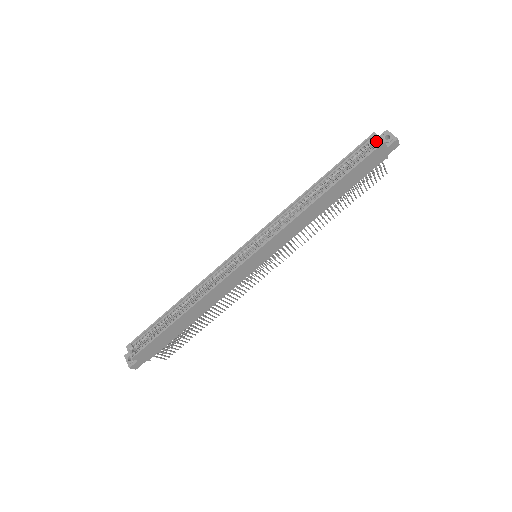
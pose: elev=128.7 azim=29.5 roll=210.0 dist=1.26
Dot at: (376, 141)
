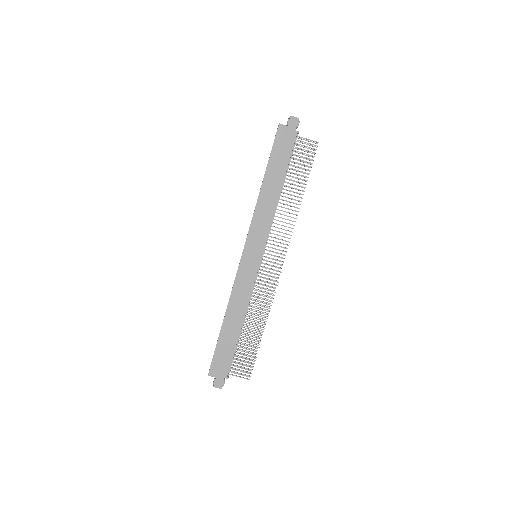
Dot at: occluded
